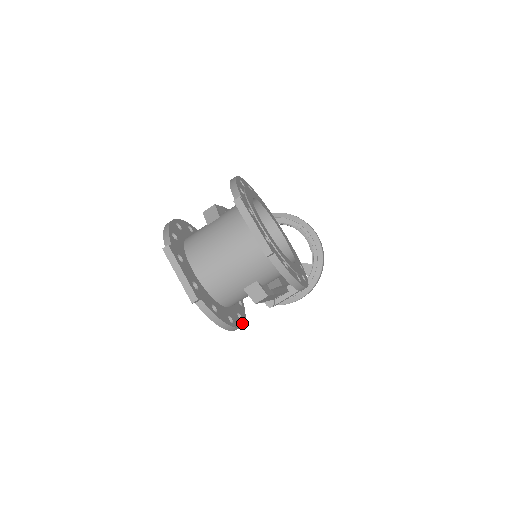
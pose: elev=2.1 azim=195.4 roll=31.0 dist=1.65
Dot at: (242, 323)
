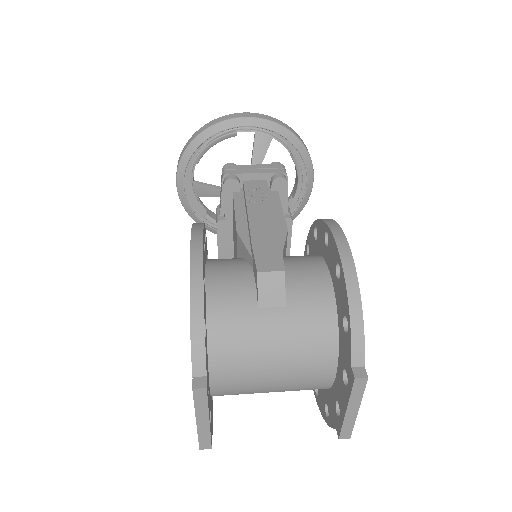
Dot at: occluded
